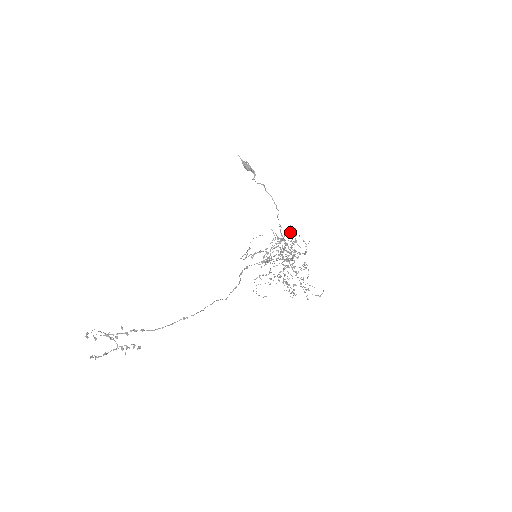
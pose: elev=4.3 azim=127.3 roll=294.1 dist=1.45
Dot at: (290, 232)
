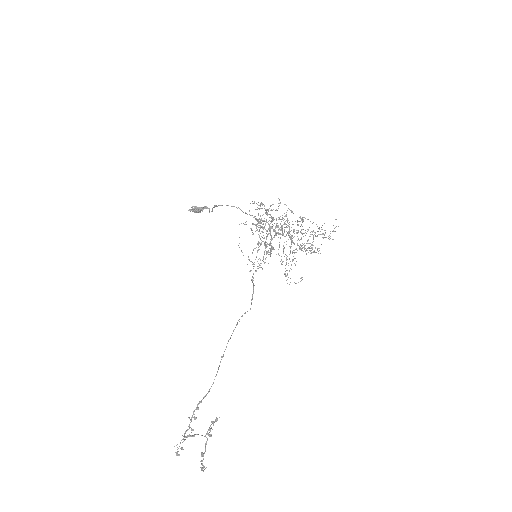
Dot at: (255, 209)
